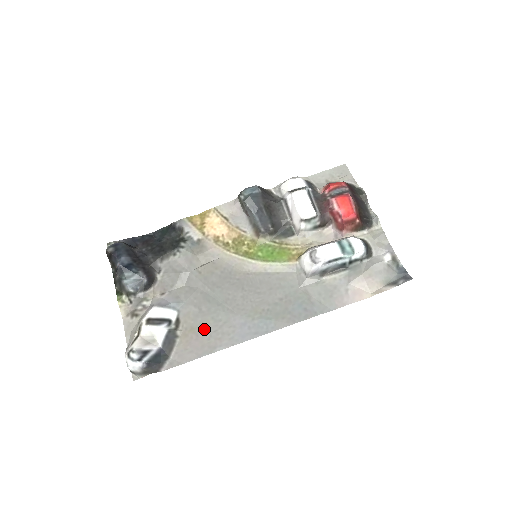
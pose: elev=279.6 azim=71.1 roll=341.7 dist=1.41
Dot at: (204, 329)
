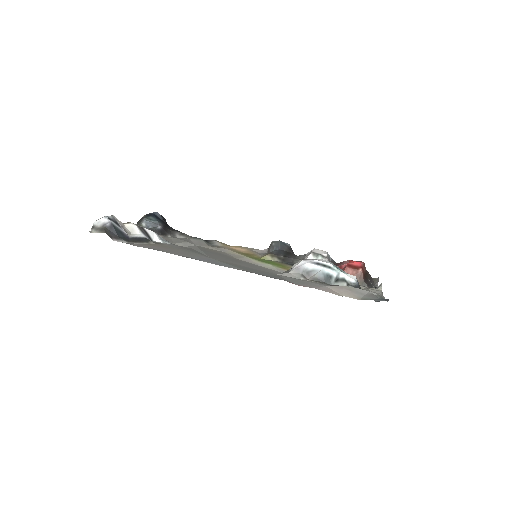
Dot at: (174, 249)
